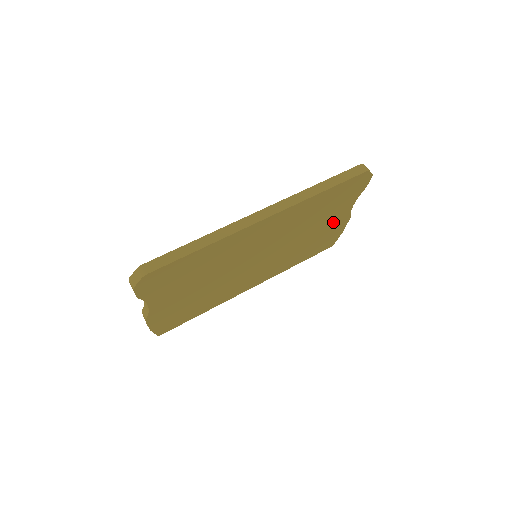
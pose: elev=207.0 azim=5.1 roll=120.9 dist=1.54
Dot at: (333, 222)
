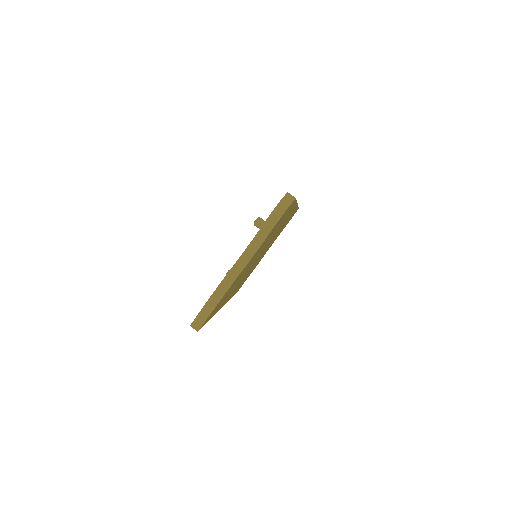
Dot at: occluded
